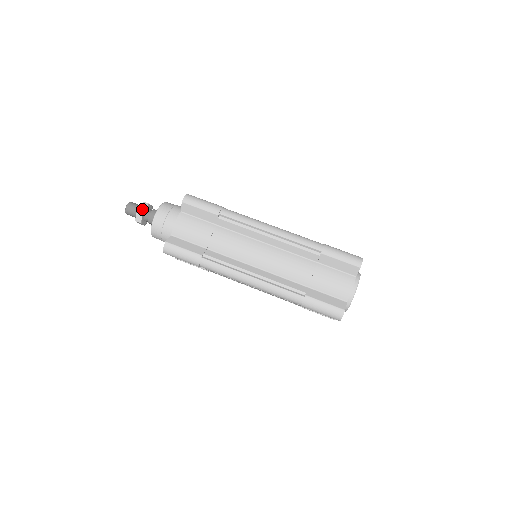
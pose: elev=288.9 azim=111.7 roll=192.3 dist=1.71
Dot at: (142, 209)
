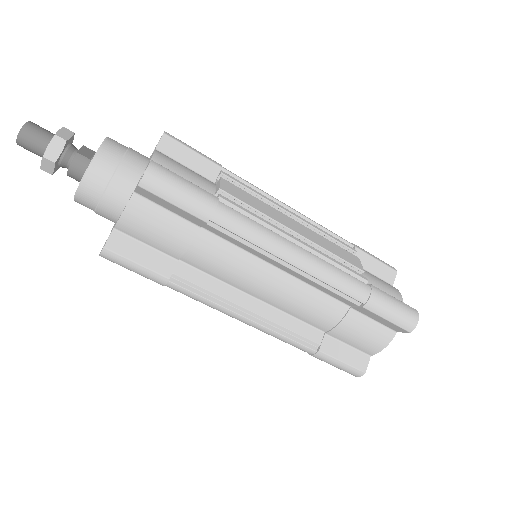
Dot at: (53, 155)
